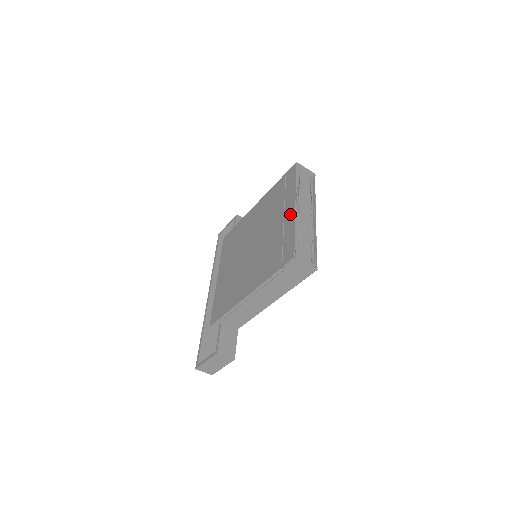
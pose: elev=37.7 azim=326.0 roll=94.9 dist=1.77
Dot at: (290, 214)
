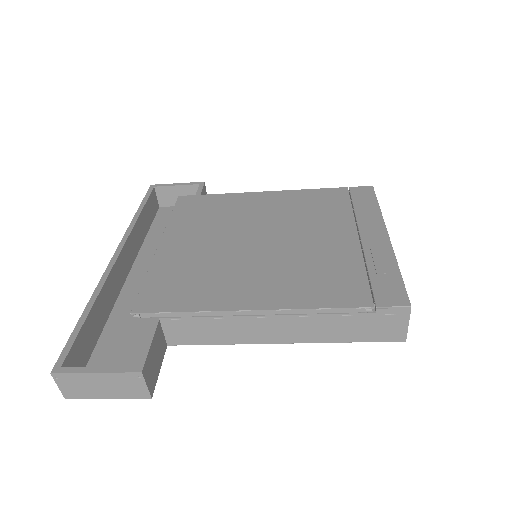
Dot at: (378, 240)
